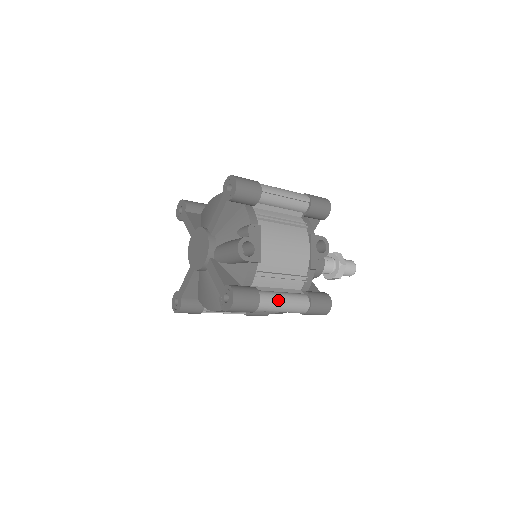
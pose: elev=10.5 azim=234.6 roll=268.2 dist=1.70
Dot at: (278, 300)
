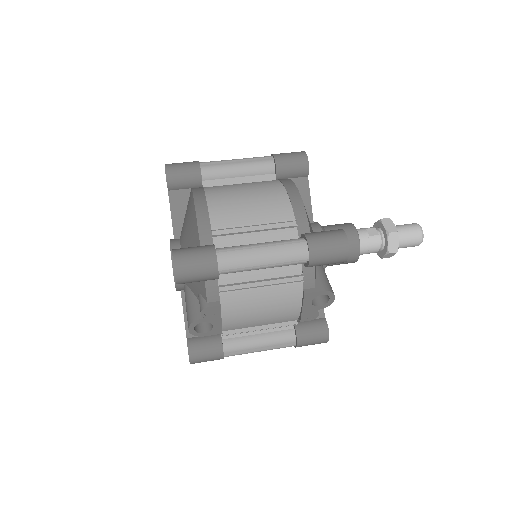
Dot at: (250, 351)
